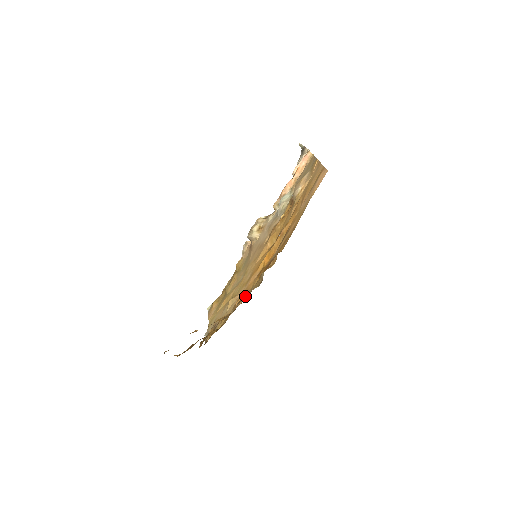
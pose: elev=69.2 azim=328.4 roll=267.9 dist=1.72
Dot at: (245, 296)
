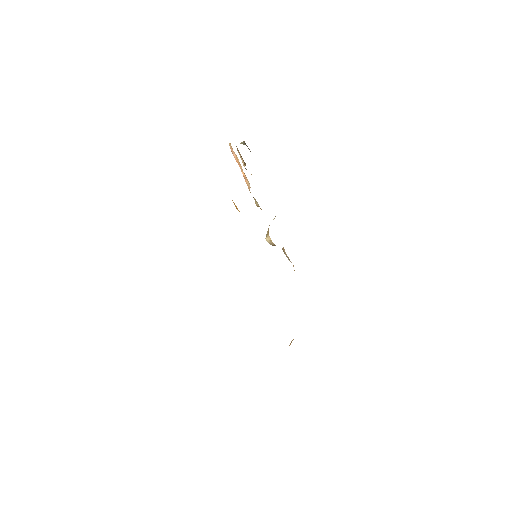
Dot at: occluded
